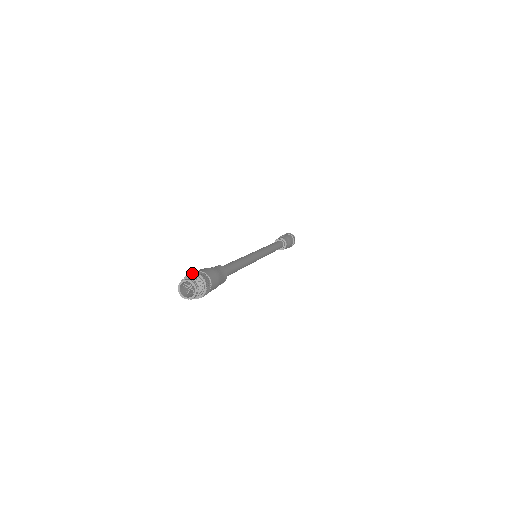
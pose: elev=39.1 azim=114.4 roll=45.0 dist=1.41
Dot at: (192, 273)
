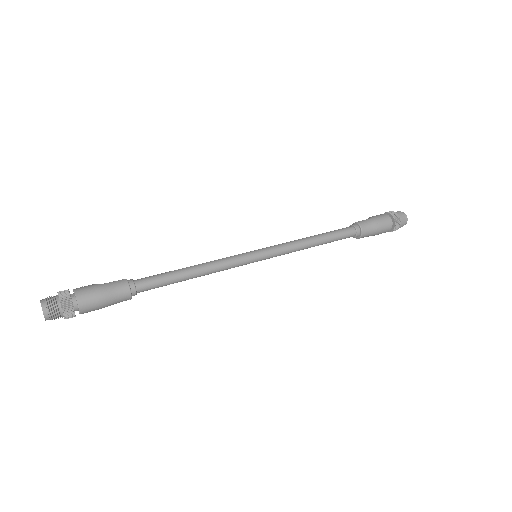
Dot at: (57, 292)
